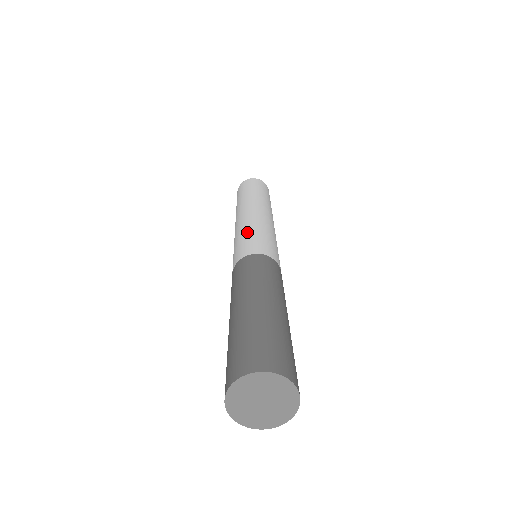
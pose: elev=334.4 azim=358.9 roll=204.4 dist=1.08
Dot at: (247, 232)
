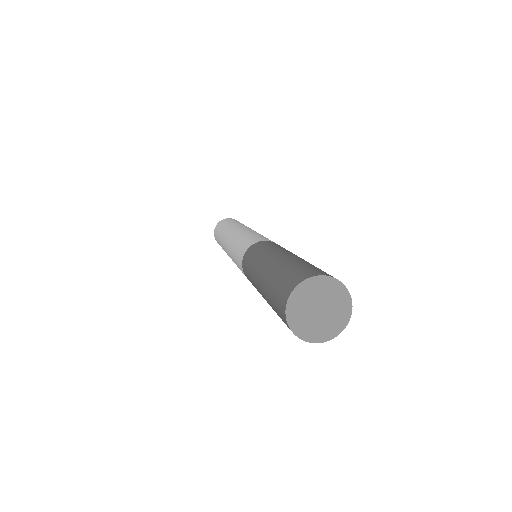
Dot at: (252, 233)
